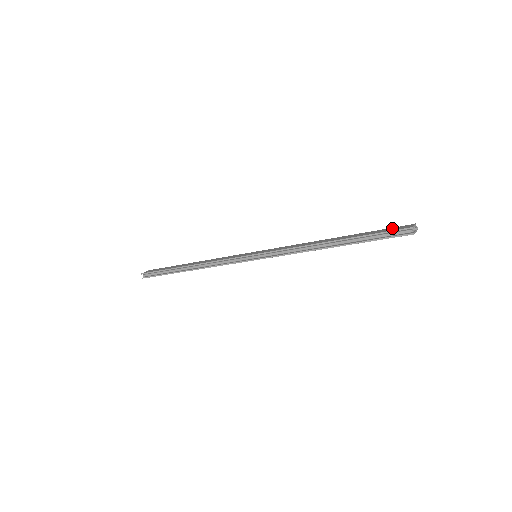
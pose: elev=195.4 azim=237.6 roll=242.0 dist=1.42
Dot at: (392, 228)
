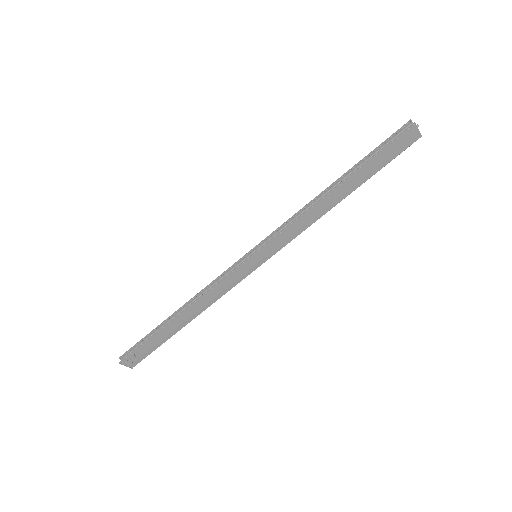
Dot at: occluded
